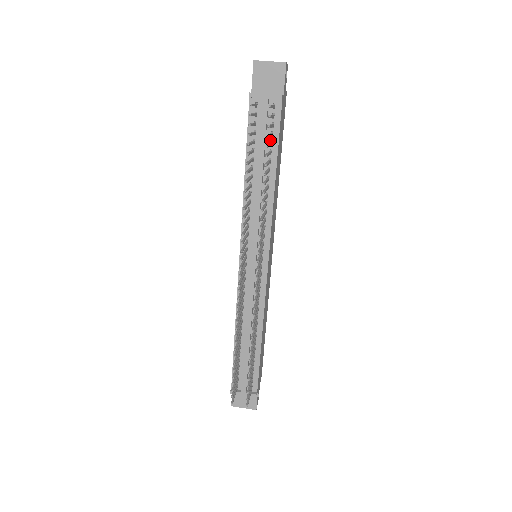
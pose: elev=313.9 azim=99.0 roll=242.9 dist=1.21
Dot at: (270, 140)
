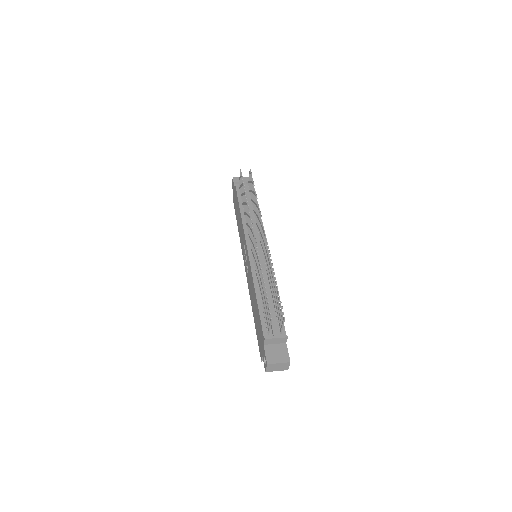
Dot at: (250, 198)
